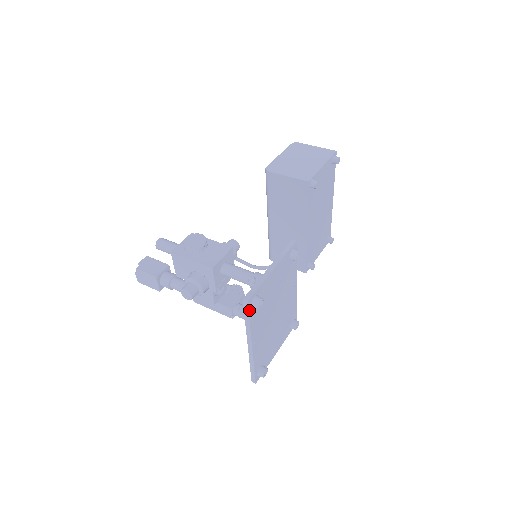
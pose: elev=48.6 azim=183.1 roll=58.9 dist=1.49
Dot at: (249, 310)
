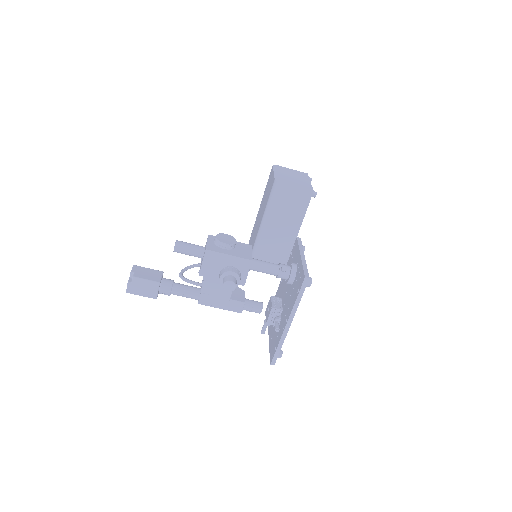
Dot at: (305, 287)
